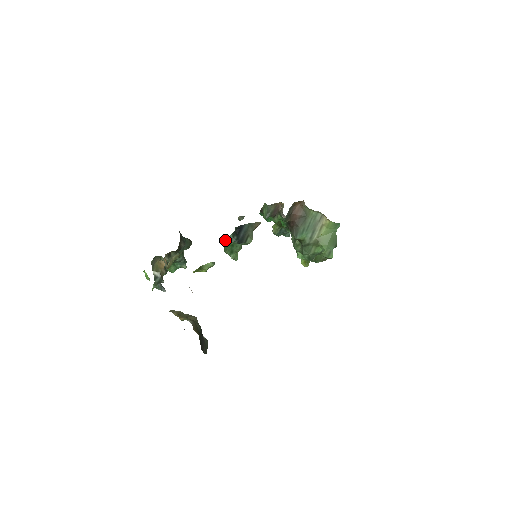
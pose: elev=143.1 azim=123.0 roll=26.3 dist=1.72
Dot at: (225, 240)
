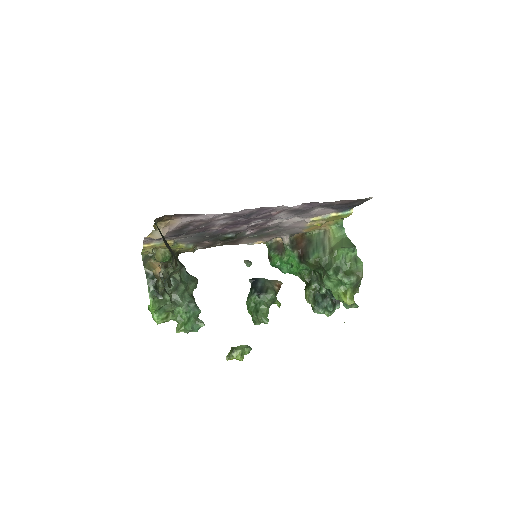
Dot at: (246, 301)
